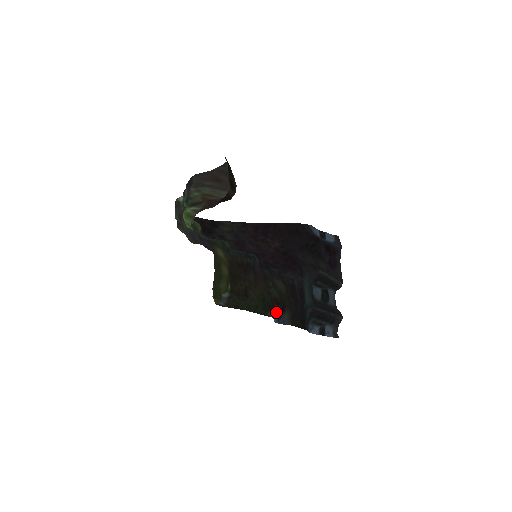
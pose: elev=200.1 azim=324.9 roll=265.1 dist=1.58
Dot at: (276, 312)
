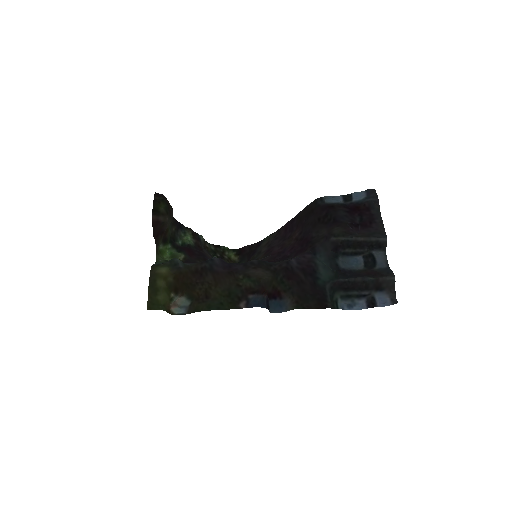
Dot at: (250, 301)
